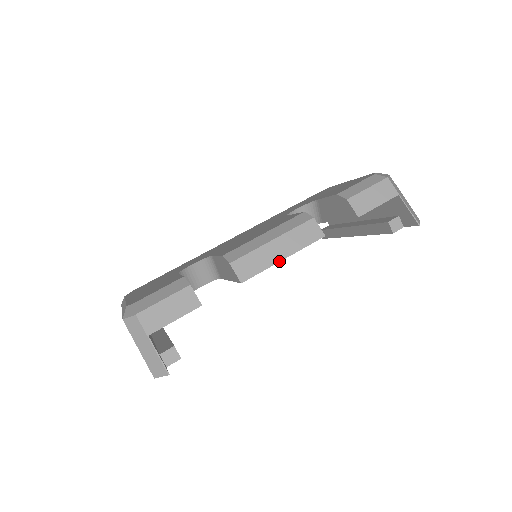
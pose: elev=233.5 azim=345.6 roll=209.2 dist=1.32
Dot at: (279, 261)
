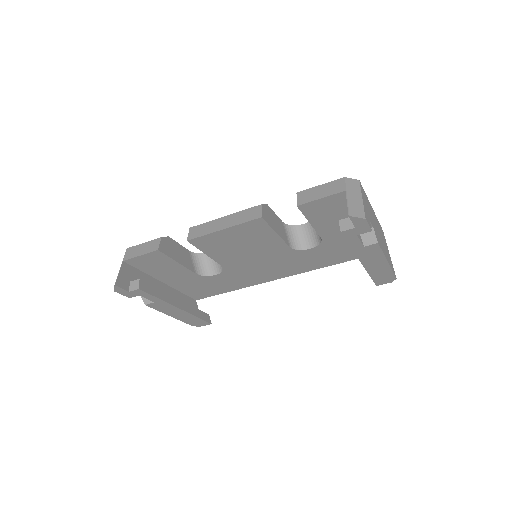
Dot at: (218, 230)
